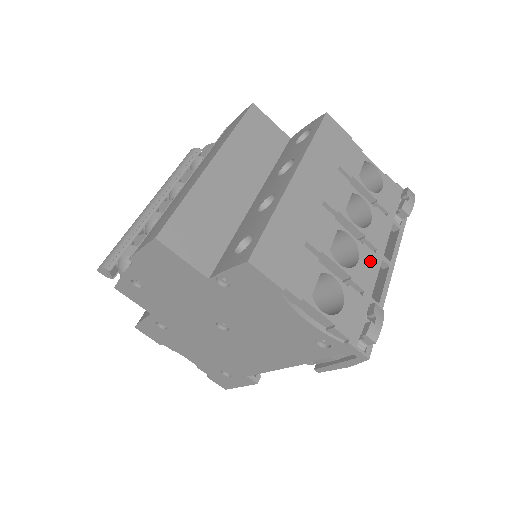
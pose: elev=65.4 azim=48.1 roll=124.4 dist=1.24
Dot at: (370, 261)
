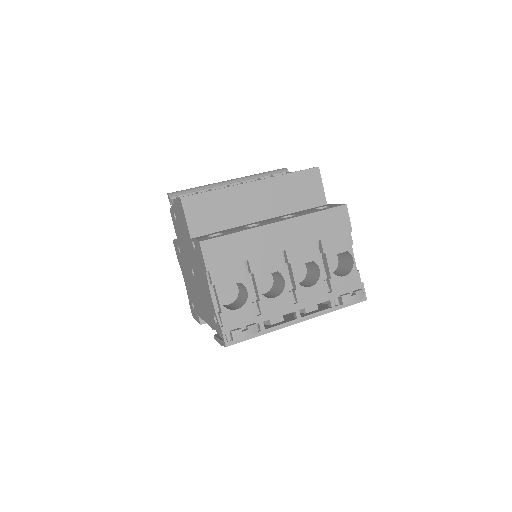
Dot at: (284, 305)
